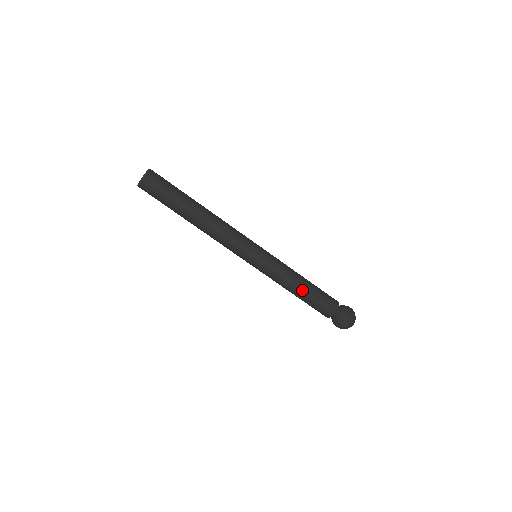
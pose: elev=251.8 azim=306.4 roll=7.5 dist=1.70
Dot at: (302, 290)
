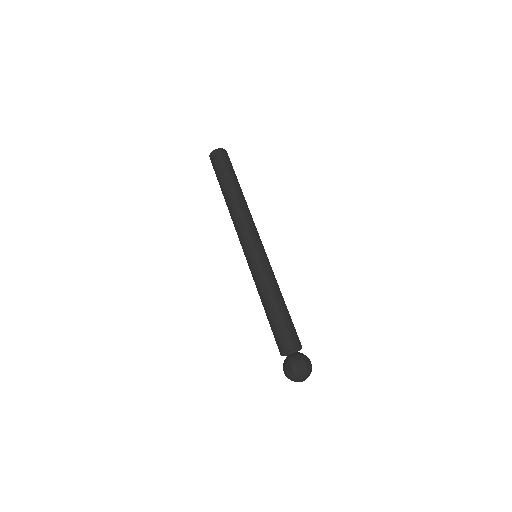
Dot at: (280, 303)
